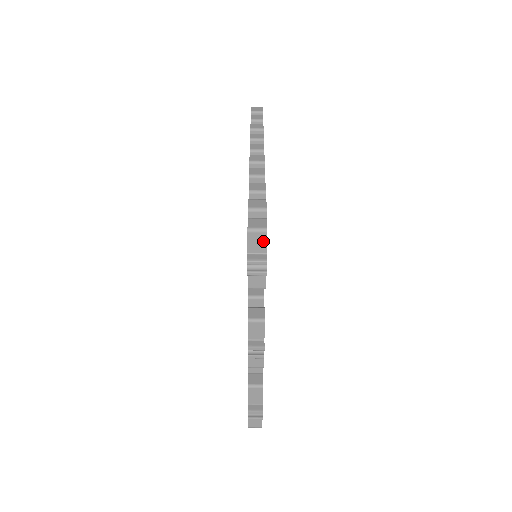
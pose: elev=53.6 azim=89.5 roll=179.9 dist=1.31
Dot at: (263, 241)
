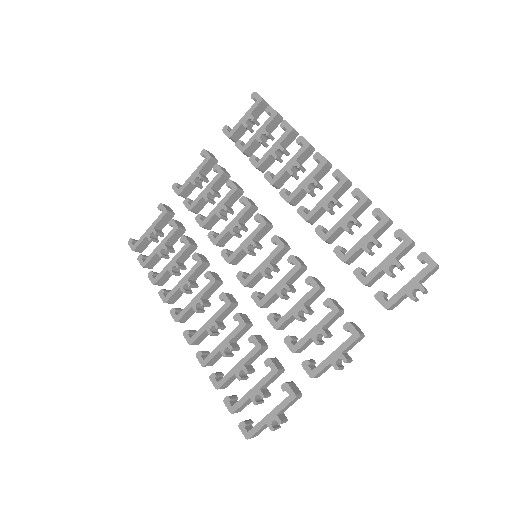
Dot at: occluded
